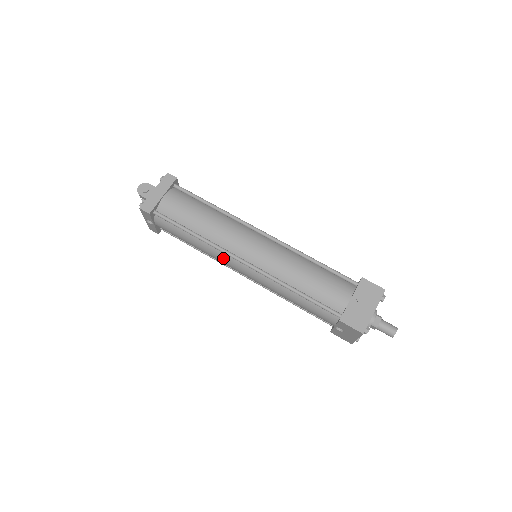
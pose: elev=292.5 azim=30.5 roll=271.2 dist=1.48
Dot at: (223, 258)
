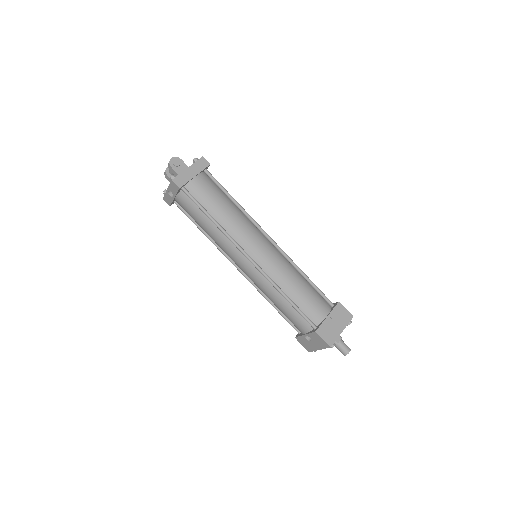
Dot at: (231, 249)
